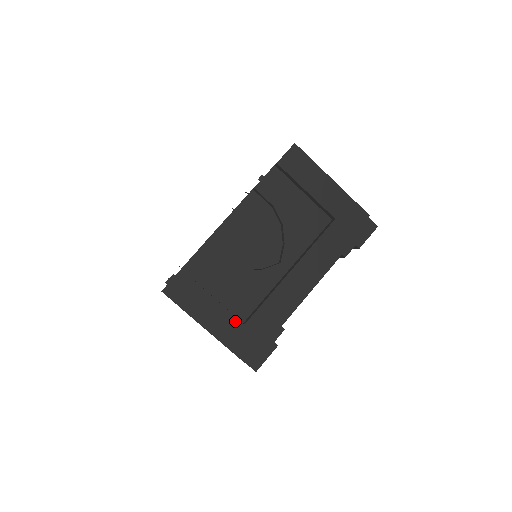
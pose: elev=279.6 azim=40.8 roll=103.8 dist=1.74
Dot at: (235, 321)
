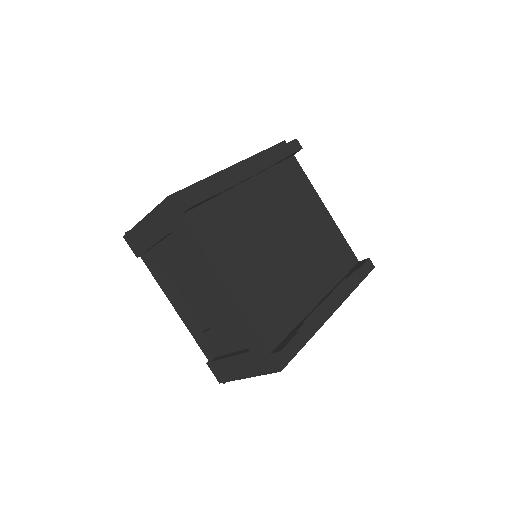
Dot at: occluded
